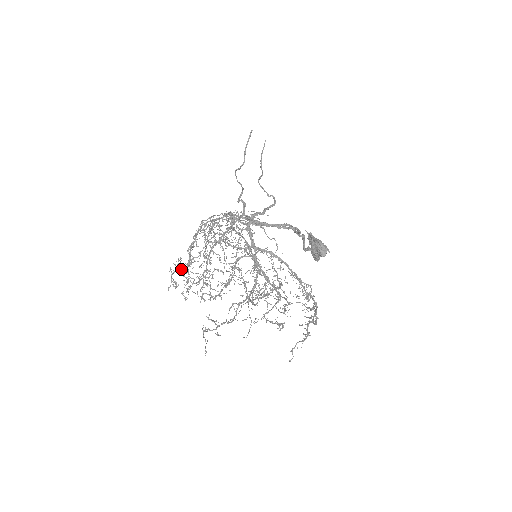
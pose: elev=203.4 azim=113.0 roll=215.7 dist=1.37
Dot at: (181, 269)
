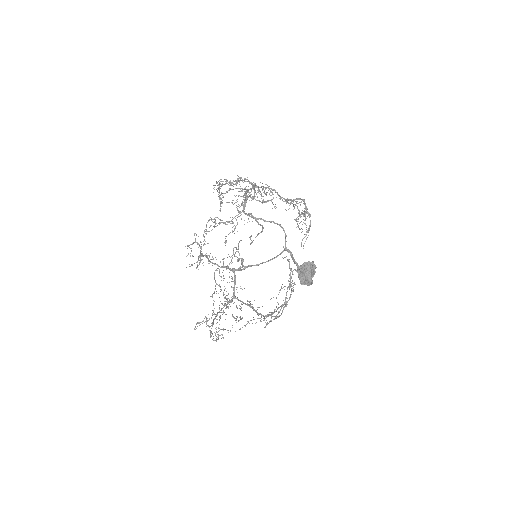
Dot at: (196, 242)
